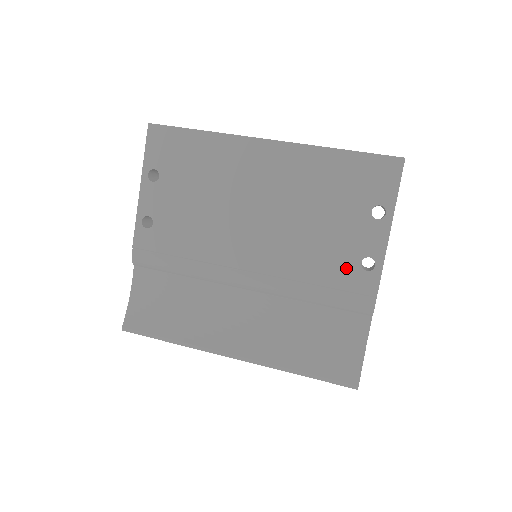
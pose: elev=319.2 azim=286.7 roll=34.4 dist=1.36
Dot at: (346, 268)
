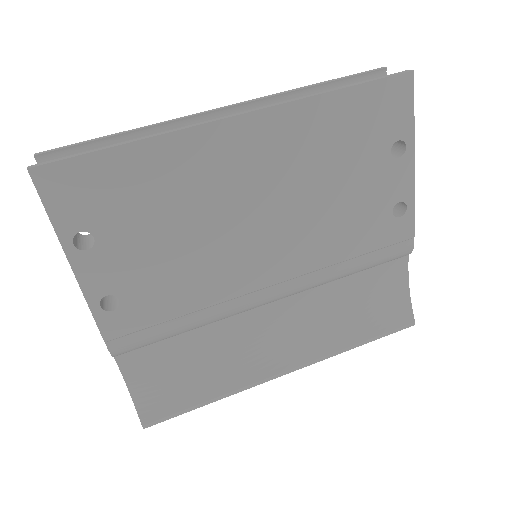
Dot at: (379, 225)
